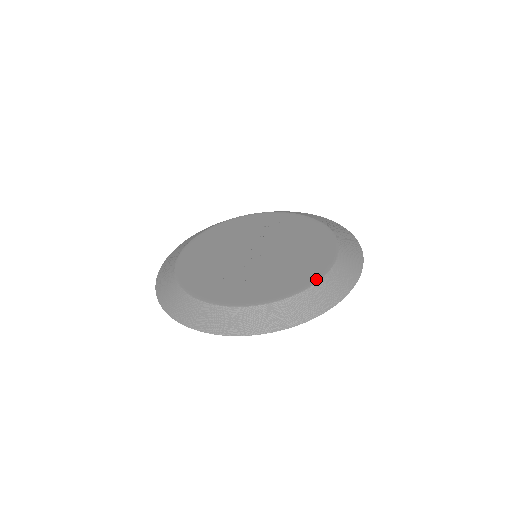
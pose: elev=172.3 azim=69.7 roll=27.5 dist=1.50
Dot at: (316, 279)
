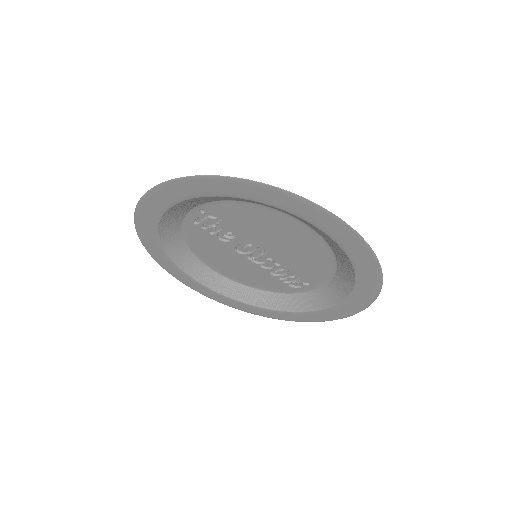
Dot at: occluded
